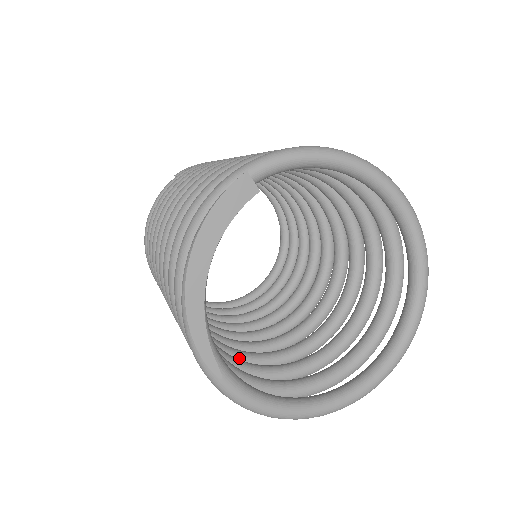
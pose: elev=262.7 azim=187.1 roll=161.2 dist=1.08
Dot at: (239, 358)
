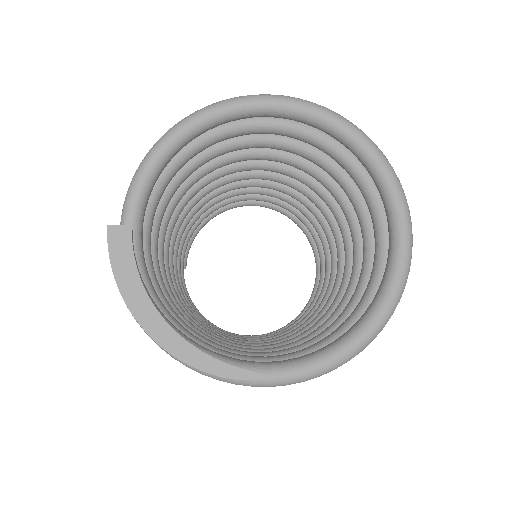
Dot at: occluded
